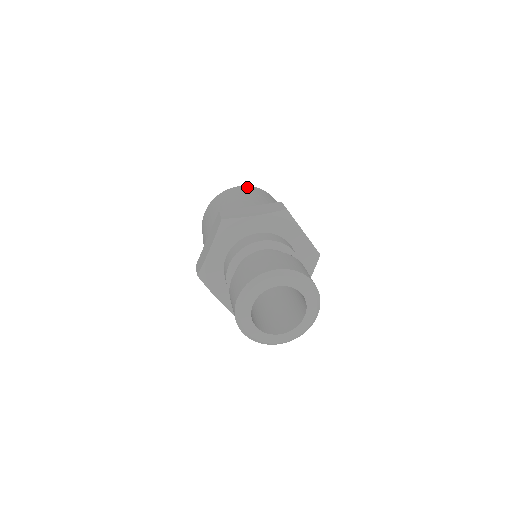
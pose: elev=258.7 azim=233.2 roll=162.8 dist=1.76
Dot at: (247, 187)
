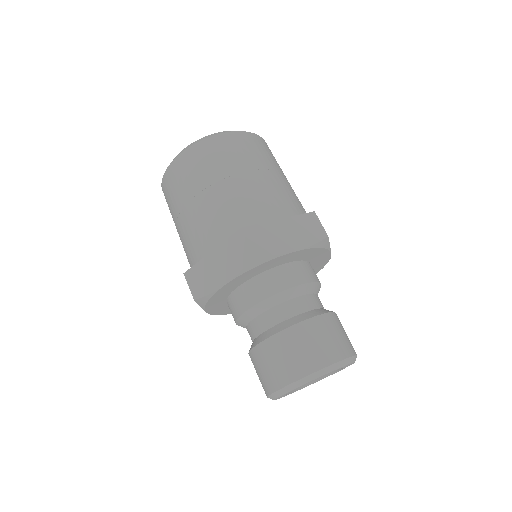
Dot at: (245, 137)
